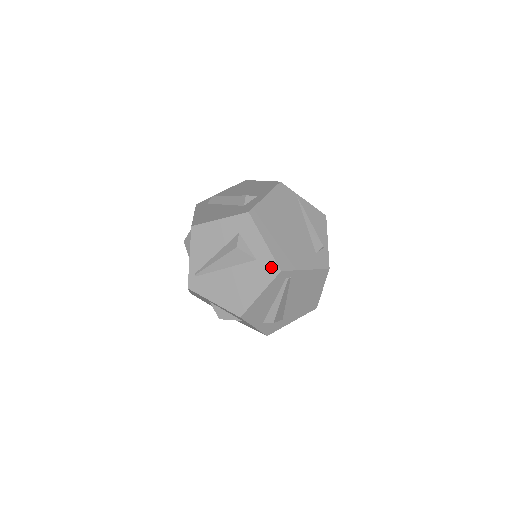
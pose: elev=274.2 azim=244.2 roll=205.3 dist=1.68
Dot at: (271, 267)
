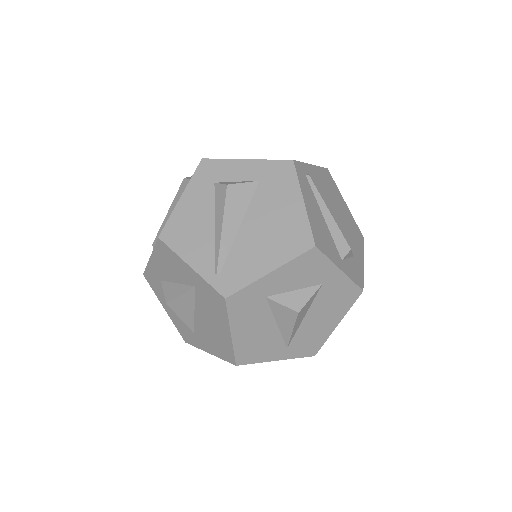
Dot at: (280, 169)
